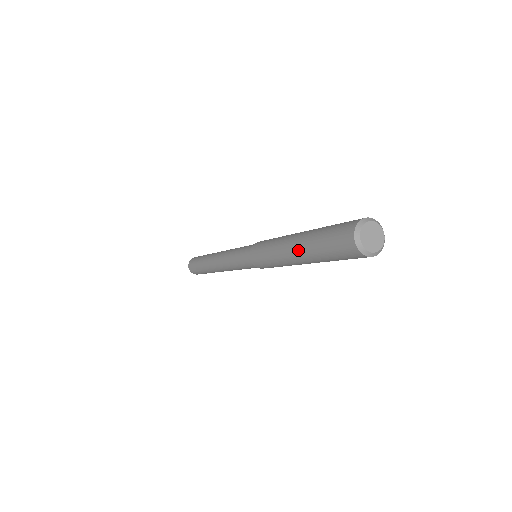
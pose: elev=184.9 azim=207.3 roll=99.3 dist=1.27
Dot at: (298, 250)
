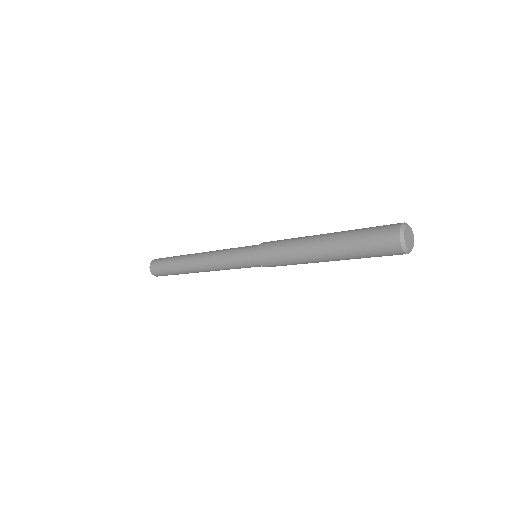
Dot at: (331, 257)
